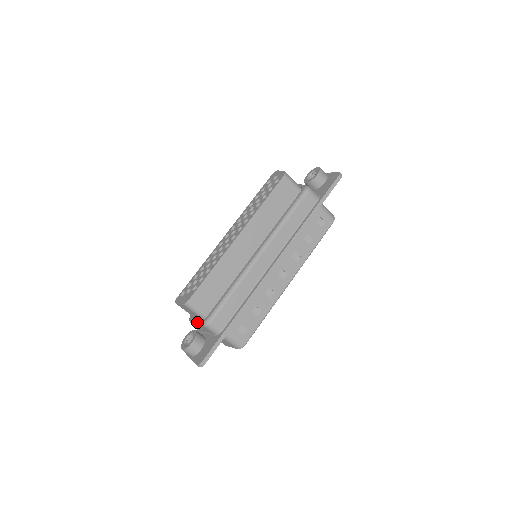
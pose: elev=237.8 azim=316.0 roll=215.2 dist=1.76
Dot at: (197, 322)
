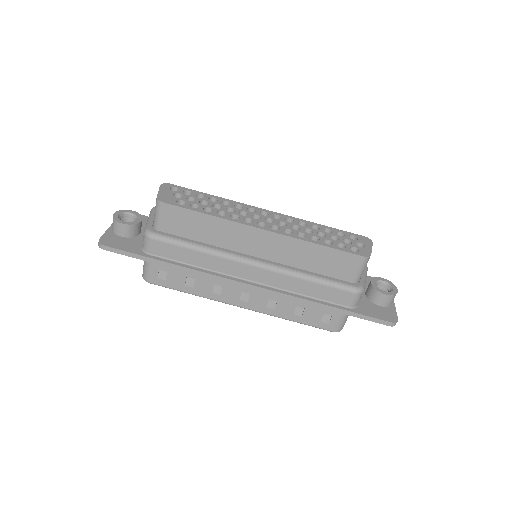
Dot at: (149, 219)
